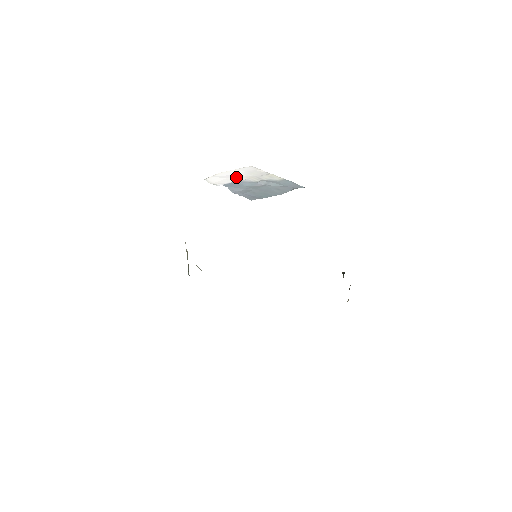
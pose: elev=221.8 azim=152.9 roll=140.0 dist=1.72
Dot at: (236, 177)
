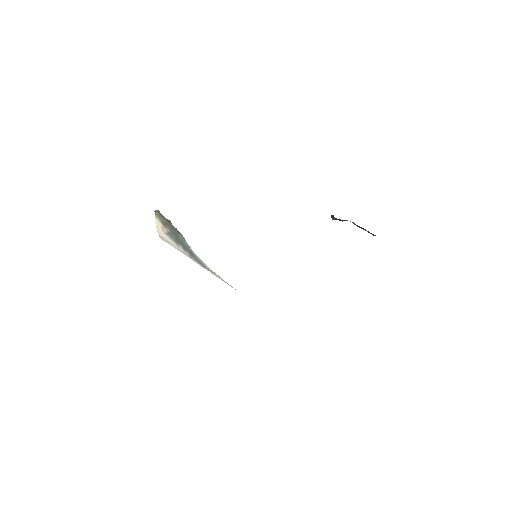
Dot at: occluded
